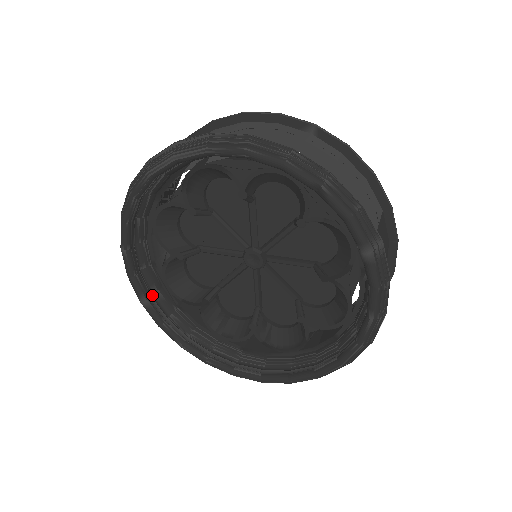
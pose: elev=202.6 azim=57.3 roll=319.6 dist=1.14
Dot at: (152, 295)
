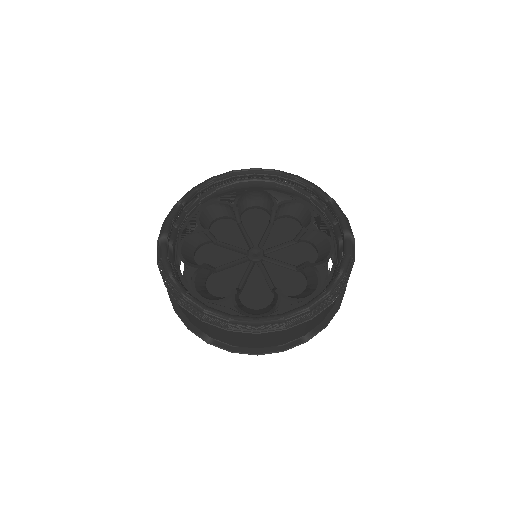
Dot at: (168, 244)
